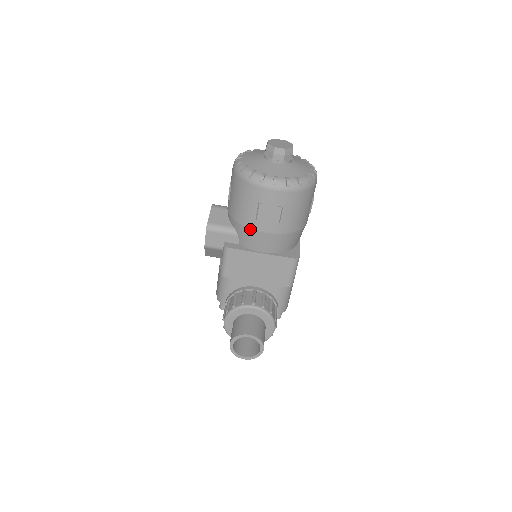
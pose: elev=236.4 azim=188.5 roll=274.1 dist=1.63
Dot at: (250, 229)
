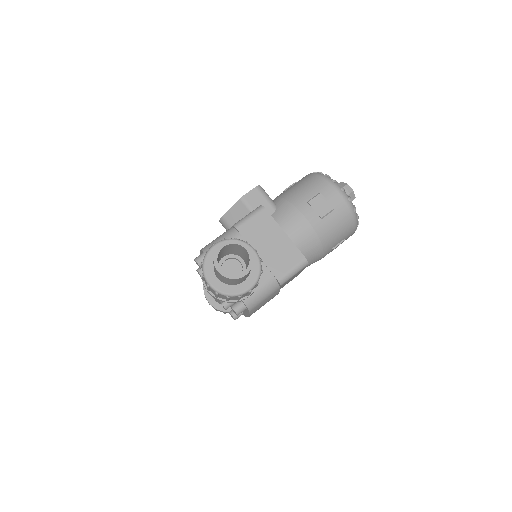
Dot at: (295, 207)
